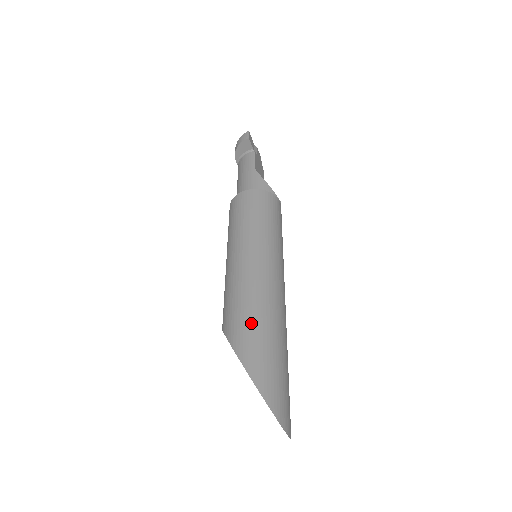
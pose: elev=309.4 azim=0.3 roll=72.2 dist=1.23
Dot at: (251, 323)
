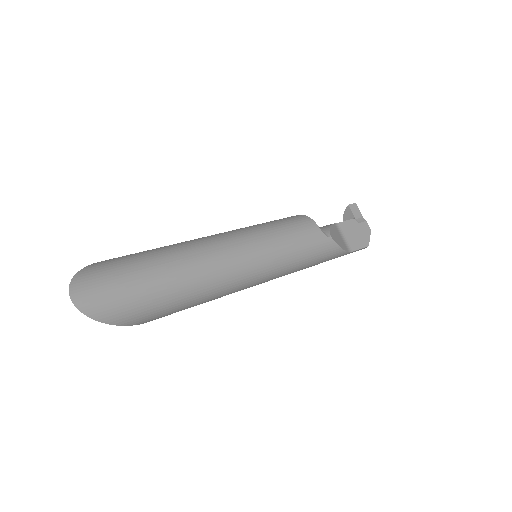
Dot at: occluded
